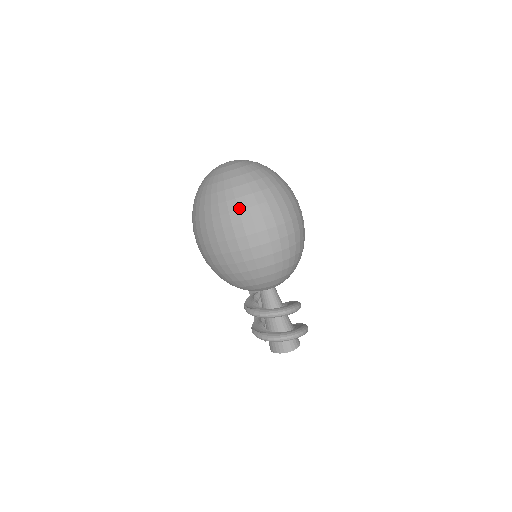
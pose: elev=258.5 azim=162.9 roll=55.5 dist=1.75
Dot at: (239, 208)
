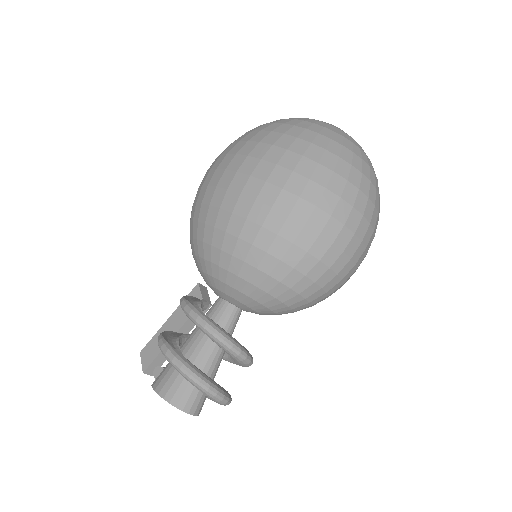
Dot at: (336, 169)
